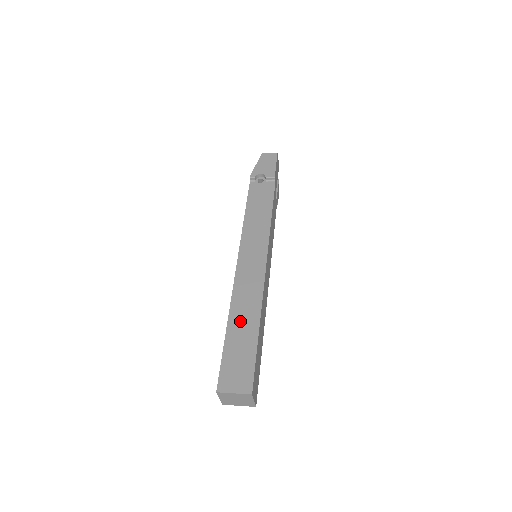
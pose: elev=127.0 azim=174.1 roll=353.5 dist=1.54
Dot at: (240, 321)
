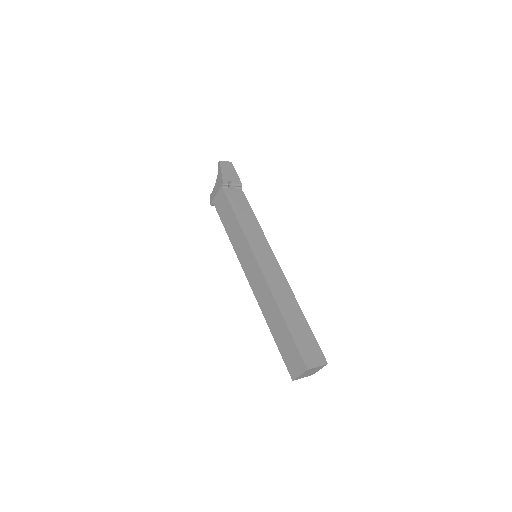
Dot at: (289, 312)
